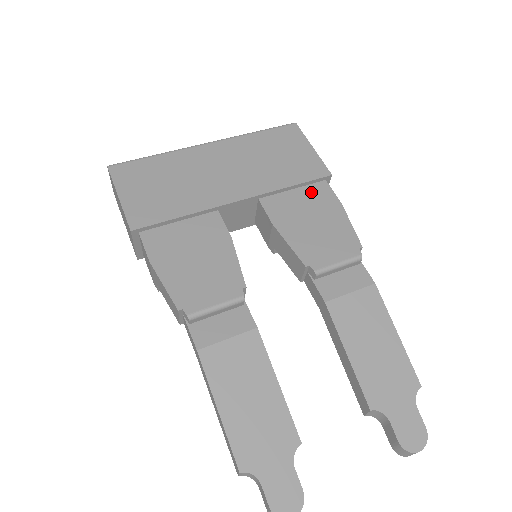
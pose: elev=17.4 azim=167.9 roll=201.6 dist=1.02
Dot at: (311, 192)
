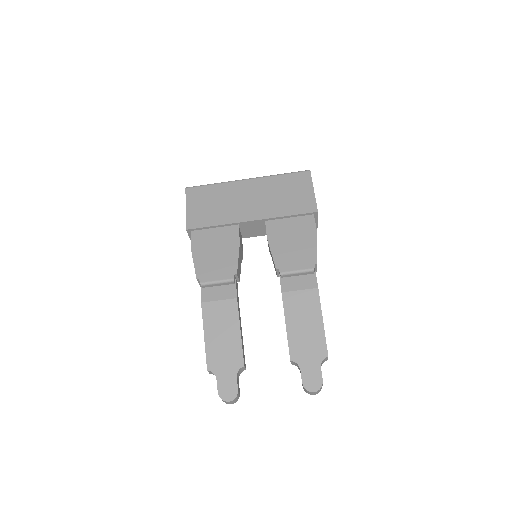
Dot at: (300, 221)
